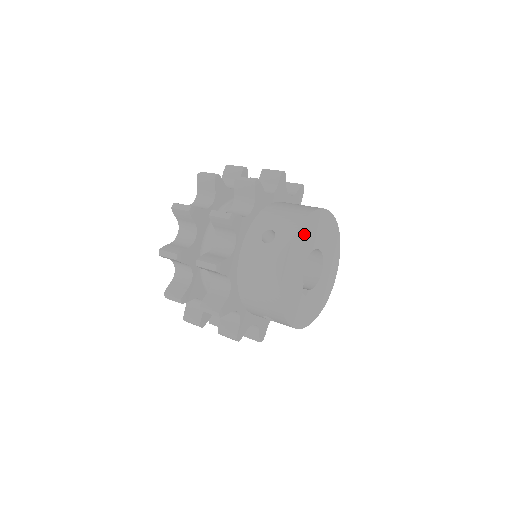
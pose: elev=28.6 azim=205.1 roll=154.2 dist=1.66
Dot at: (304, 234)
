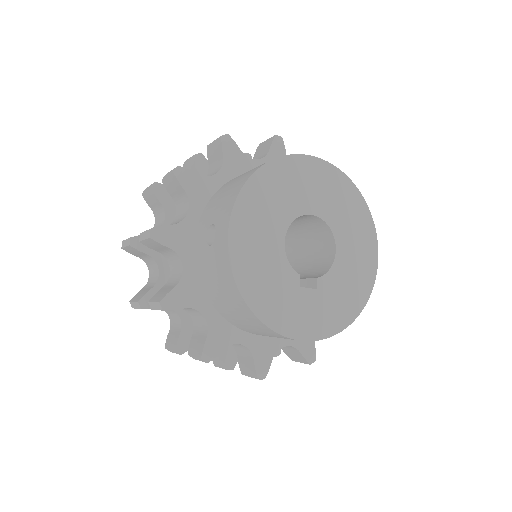
Dot at: (255, 208)
